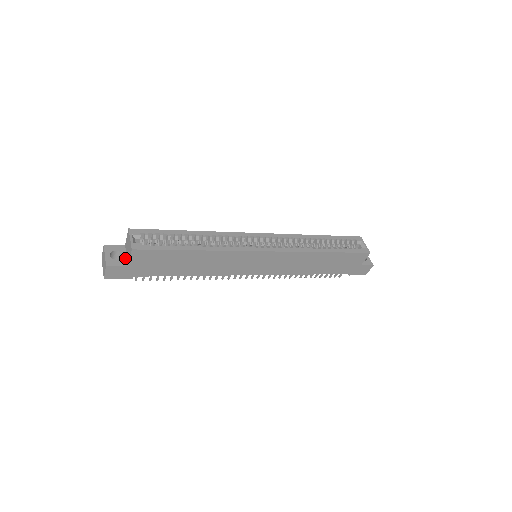
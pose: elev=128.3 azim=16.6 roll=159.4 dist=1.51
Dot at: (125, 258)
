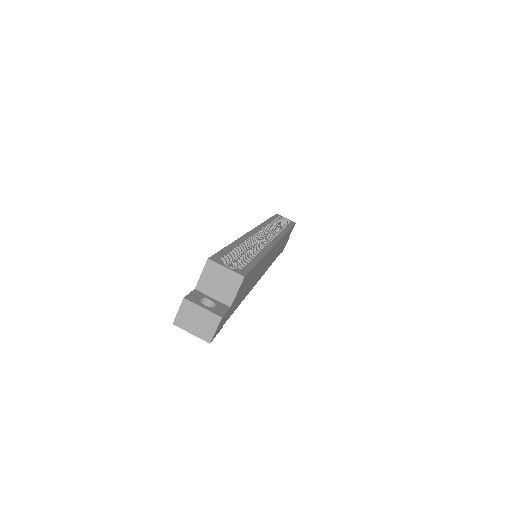
Dot at: (217, 301)
